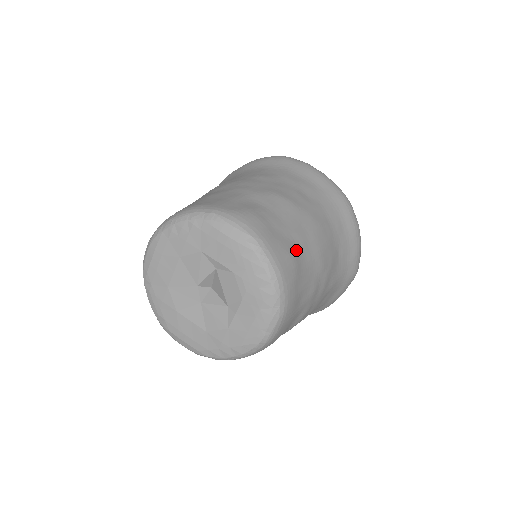
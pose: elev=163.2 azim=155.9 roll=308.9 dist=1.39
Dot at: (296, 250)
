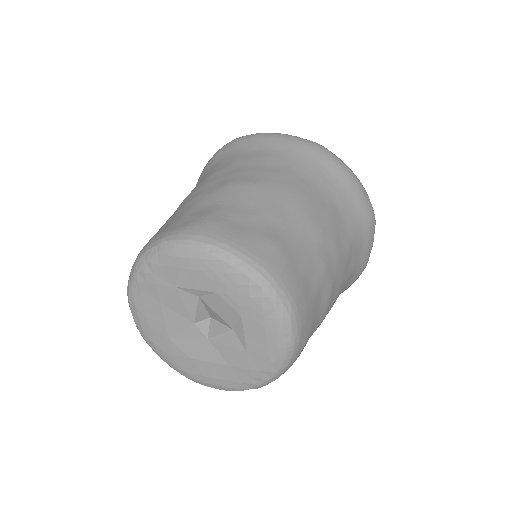
Dot at: (275, 233)
